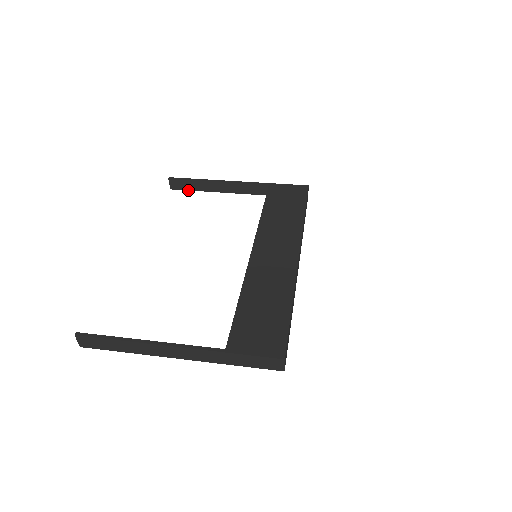
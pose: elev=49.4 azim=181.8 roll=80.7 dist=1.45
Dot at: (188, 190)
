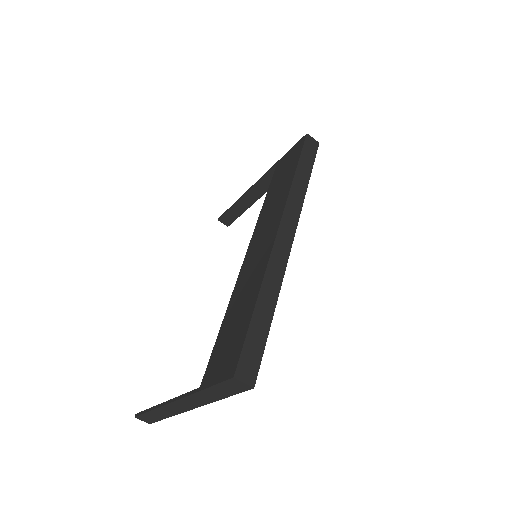
Dot at: occluded
